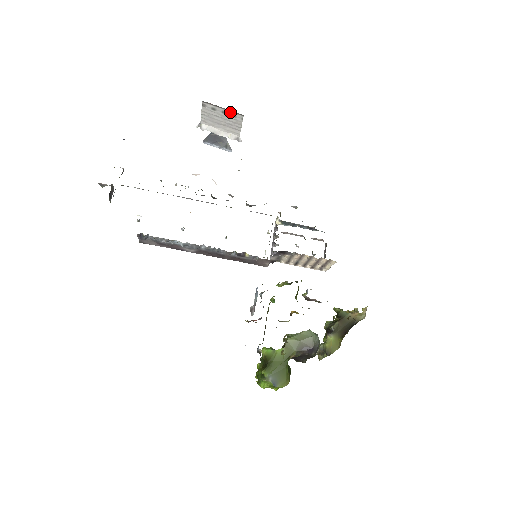
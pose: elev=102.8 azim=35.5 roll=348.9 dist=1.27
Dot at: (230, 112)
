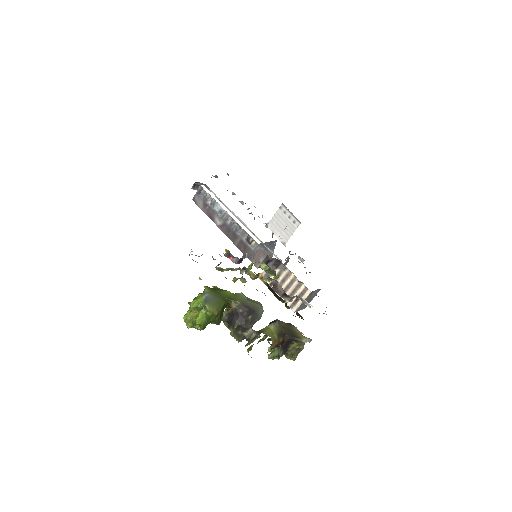
Dot at: (294, 218)
